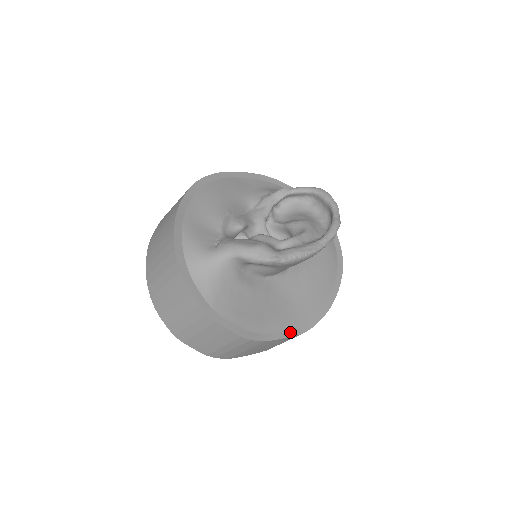
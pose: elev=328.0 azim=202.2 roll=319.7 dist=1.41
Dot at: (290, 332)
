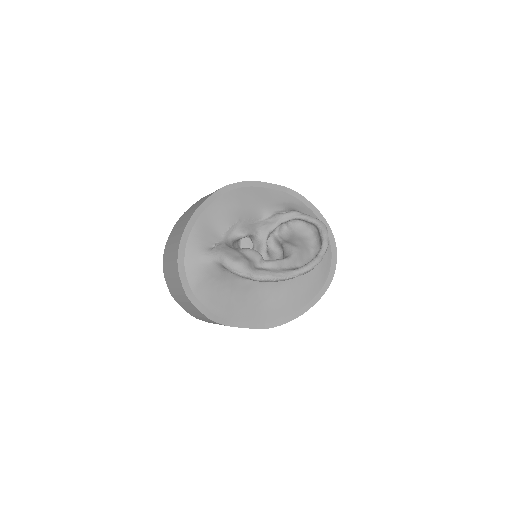
Dot at: (253, 325)
